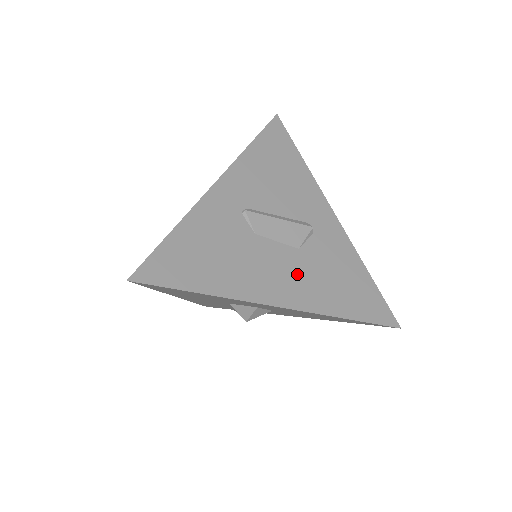
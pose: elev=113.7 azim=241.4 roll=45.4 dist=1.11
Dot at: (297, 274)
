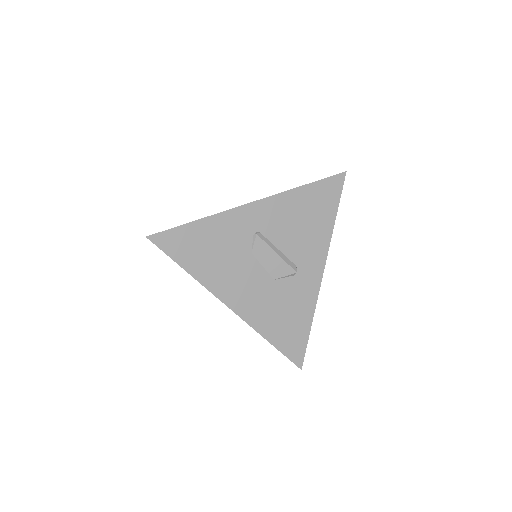
Dot at: (259, 295)
